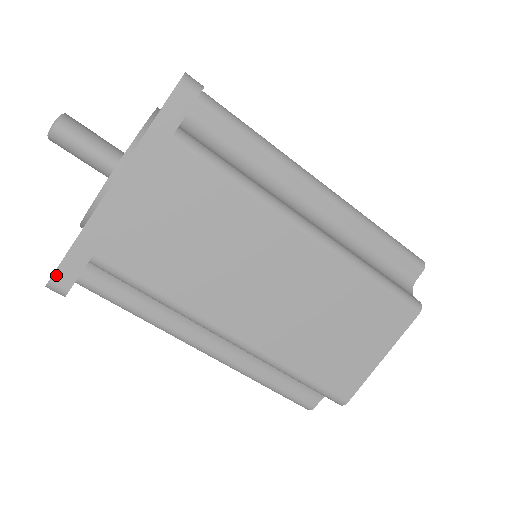
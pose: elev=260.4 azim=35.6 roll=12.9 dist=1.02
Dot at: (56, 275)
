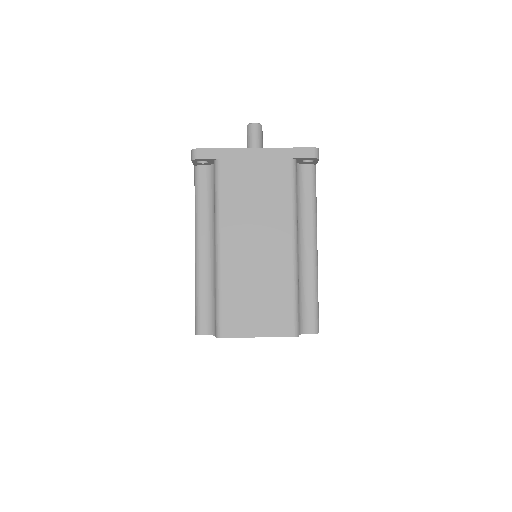
Dot at: (201, 150)
